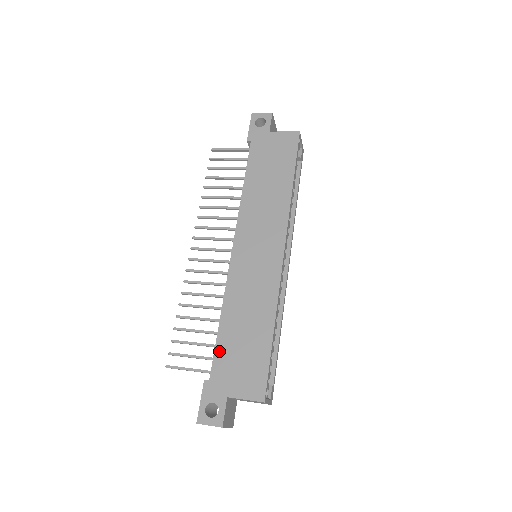
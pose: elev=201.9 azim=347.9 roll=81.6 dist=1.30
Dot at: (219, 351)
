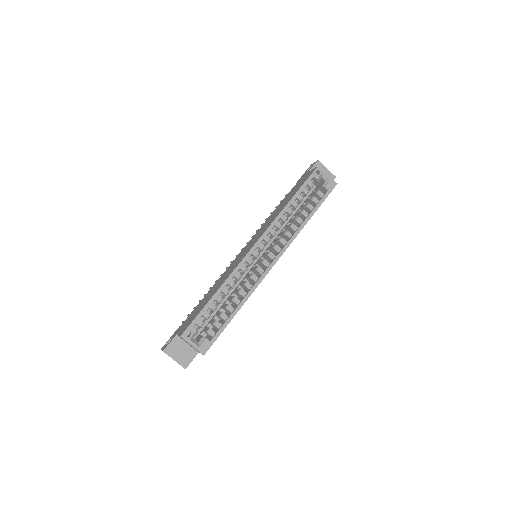
Dot at: (195, 309)
